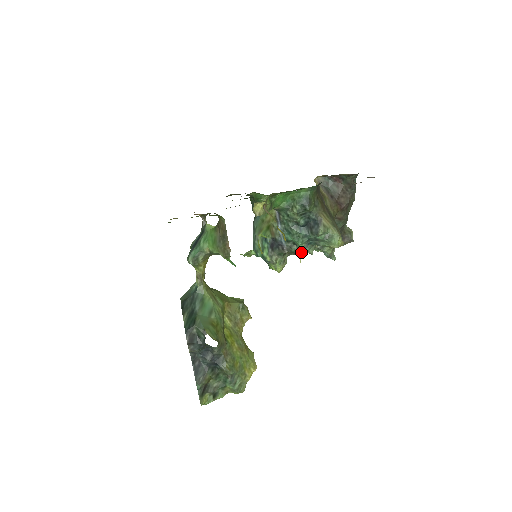
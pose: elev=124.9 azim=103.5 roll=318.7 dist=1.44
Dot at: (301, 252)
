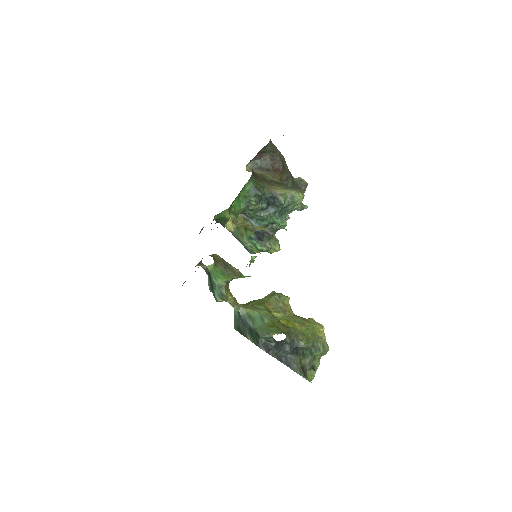
Dot at: (282, 225)
